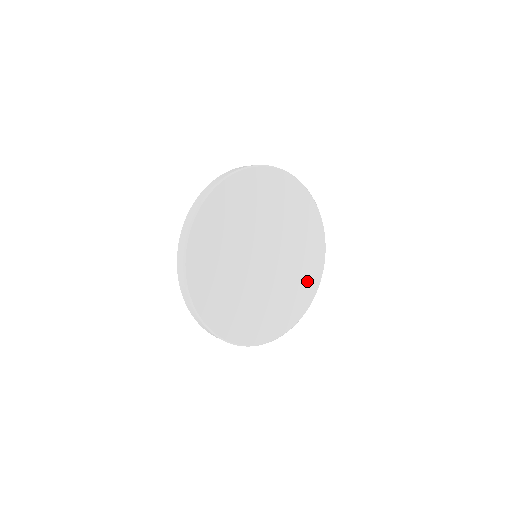
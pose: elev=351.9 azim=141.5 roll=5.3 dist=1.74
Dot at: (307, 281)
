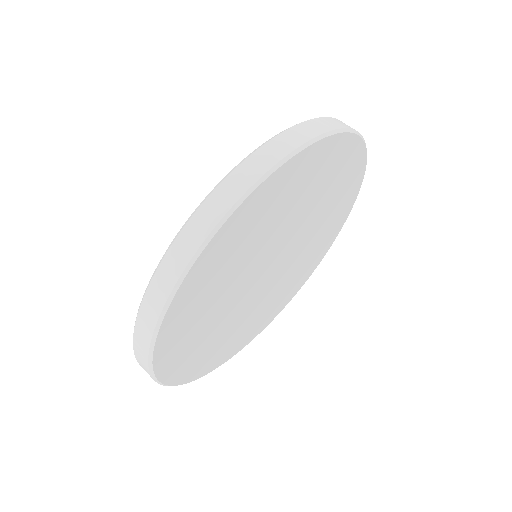
Dot at: (330, 231)
